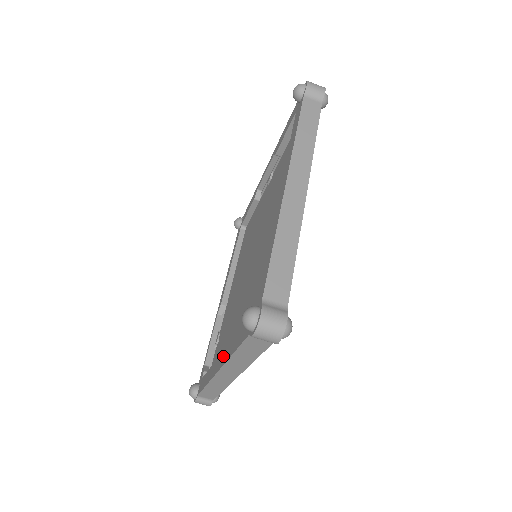
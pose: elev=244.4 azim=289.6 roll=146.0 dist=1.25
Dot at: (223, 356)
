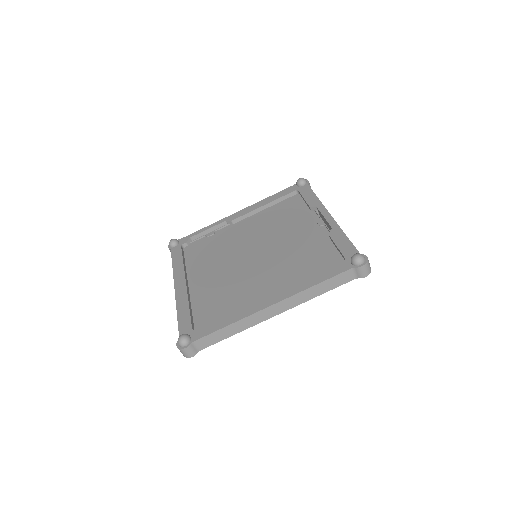
Dot at: (182, 290)
